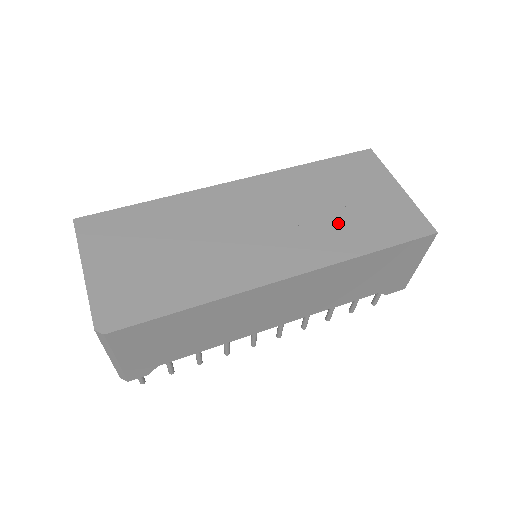
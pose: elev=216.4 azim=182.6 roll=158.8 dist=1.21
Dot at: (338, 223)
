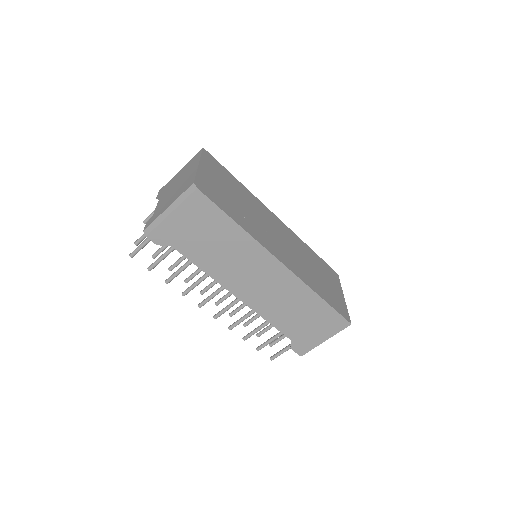
Dot at: (312, 275)
